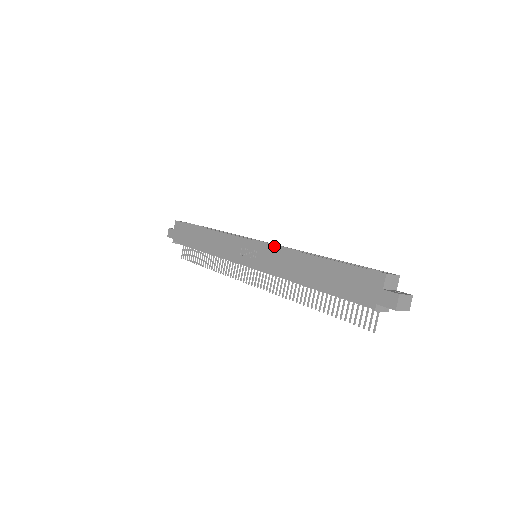
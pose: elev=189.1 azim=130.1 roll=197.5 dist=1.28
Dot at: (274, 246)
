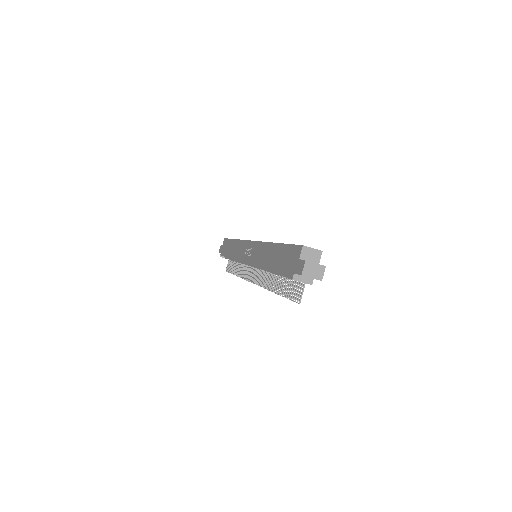
Dot at: (260, 242)
